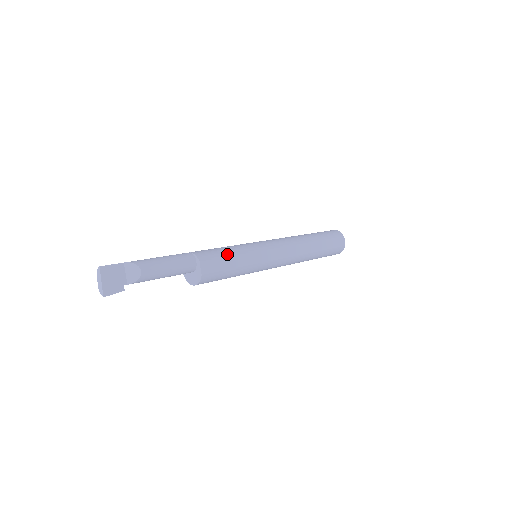
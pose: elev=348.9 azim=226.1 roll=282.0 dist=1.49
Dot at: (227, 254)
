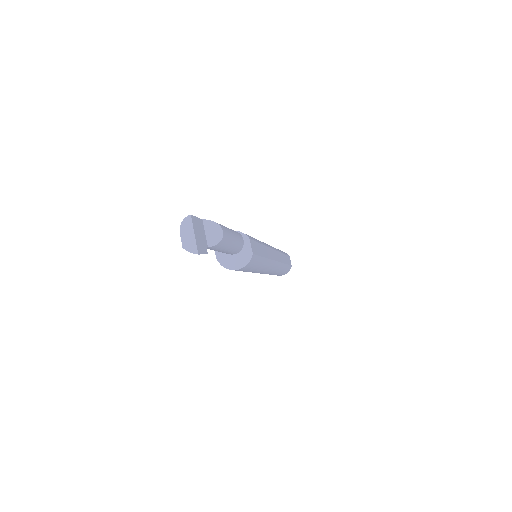
Dot at: (257, 240)
